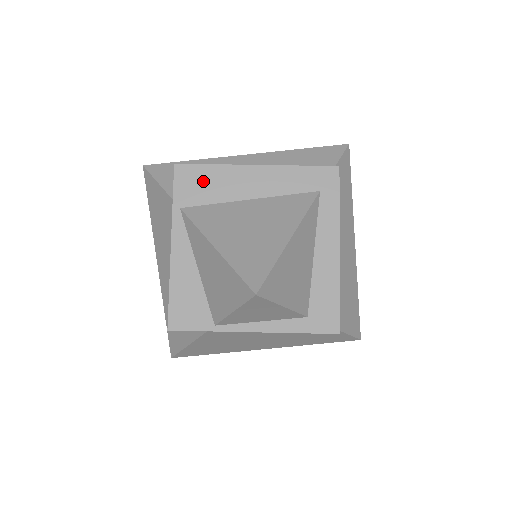
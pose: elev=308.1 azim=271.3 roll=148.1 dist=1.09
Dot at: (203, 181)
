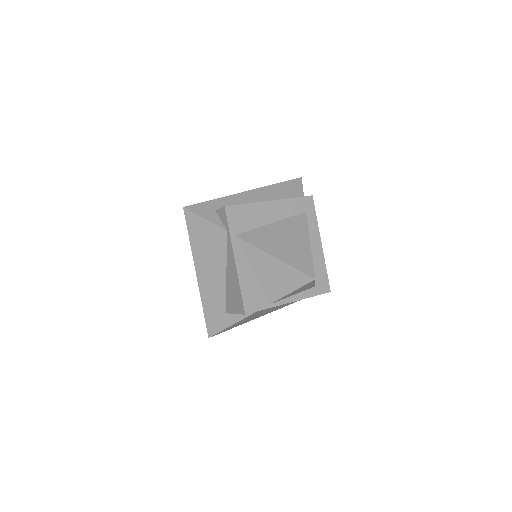
Dot at: (244, 215)
